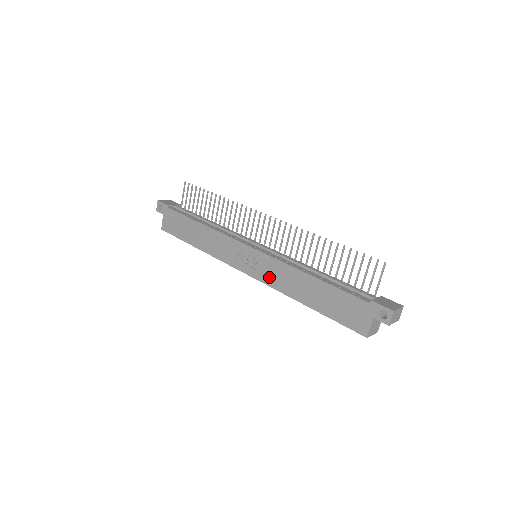
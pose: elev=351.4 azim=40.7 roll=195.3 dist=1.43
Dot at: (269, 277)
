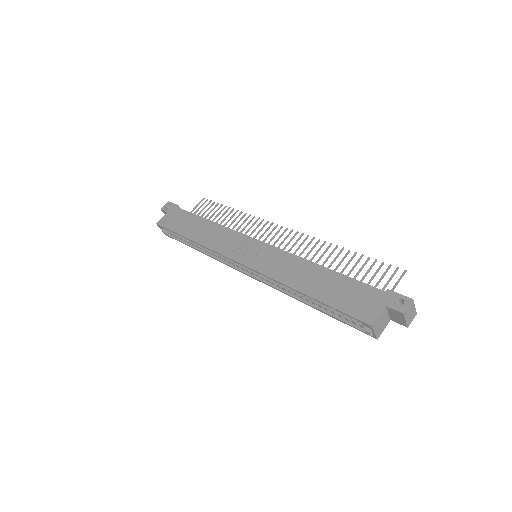
Dot at: (268, 266)
